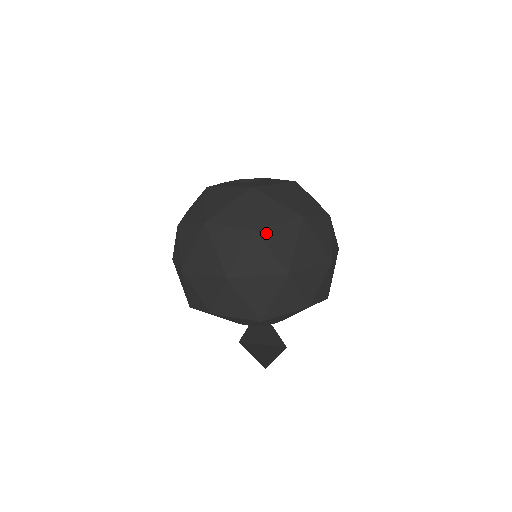
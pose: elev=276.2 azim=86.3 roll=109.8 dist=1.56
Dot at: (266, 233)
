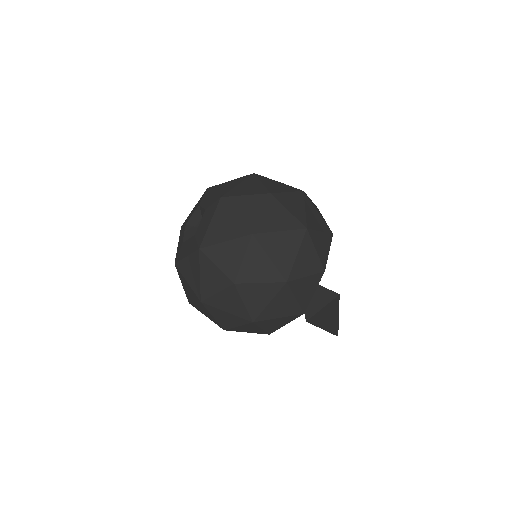
Dot at: (242, 276)
